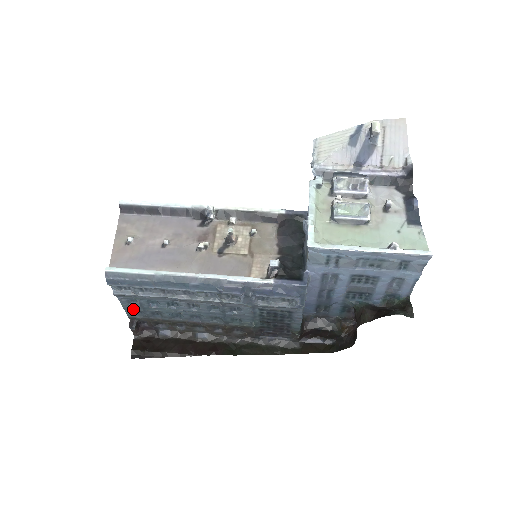
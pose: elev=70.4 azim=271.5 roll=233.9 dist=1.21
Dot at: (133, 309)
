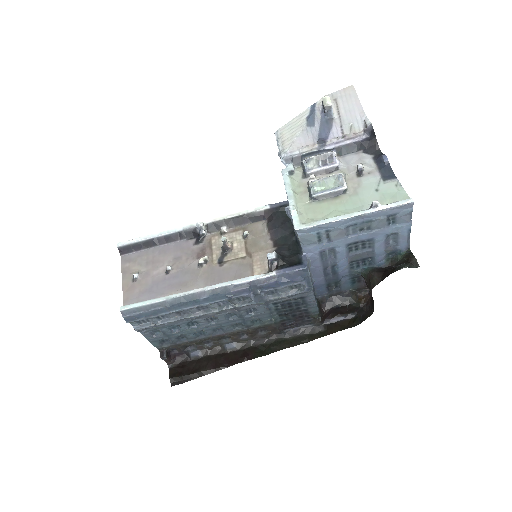
Dot at: (158, 340)
